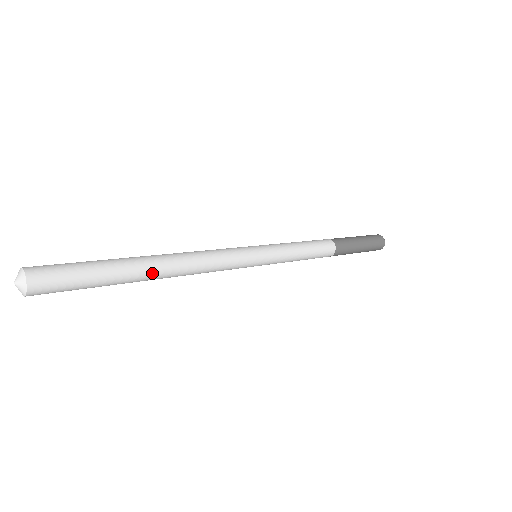
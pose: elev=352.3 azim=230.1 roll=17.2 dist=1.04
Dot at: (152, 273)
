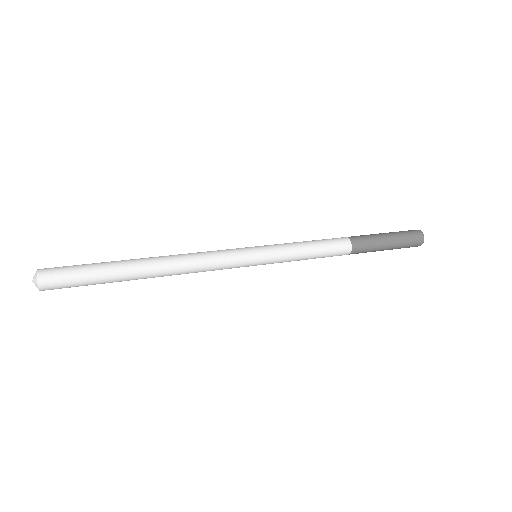
Dot at: (144, 278)
